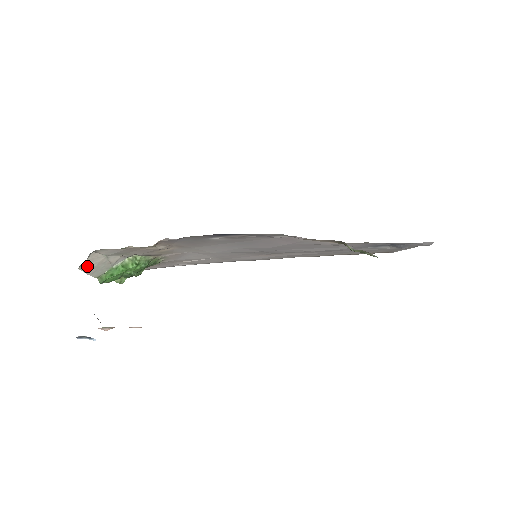
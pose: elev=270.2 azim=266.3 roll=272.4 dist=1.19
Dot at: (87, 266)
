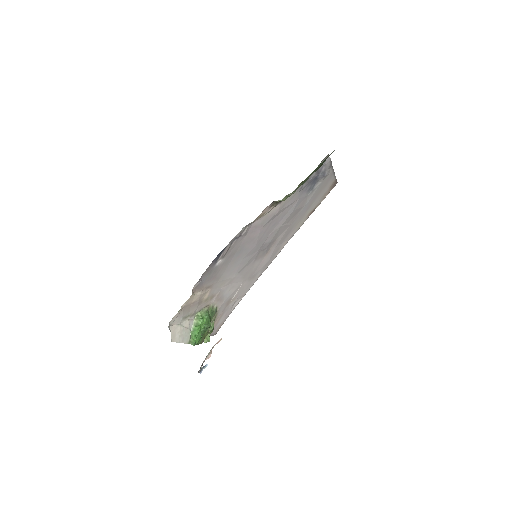
Dot at: (175, 338)
